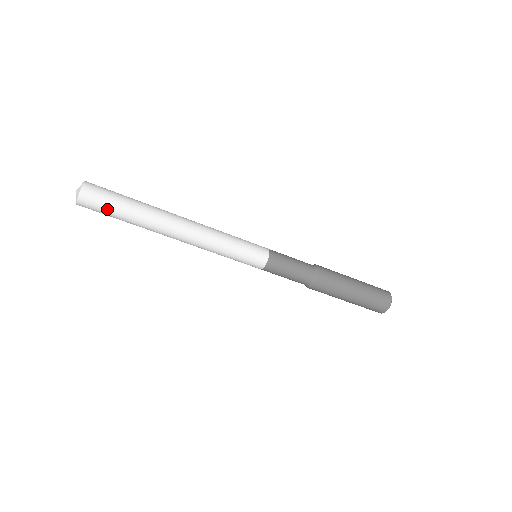
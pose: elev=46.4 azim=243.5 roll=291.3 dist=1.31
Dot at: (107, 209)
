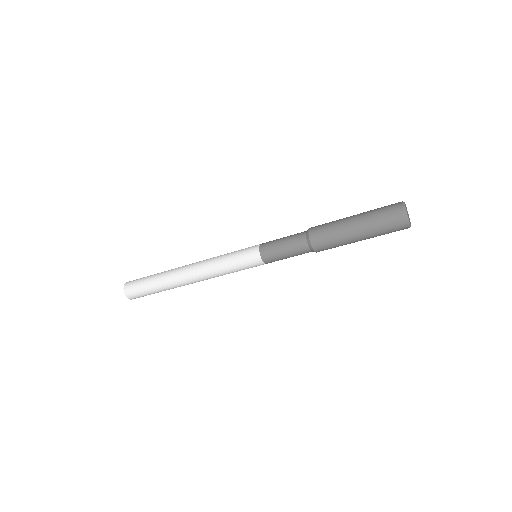
Dot at: (141, 285)
